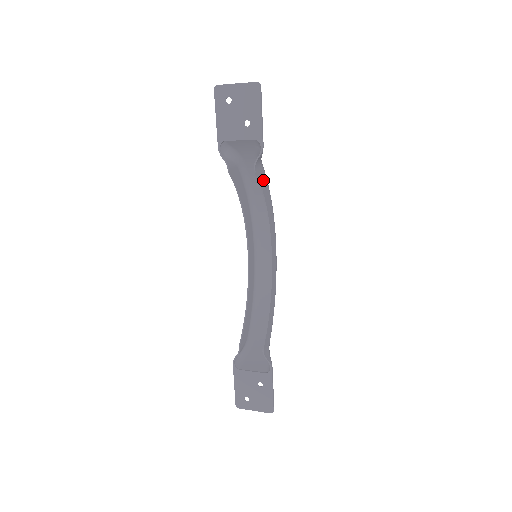
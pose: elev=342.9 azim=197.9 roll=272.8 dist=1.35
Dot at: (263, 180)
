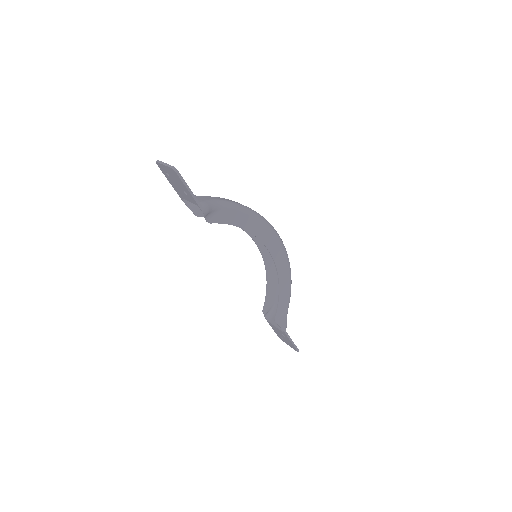
Dot at: (229, 216)
